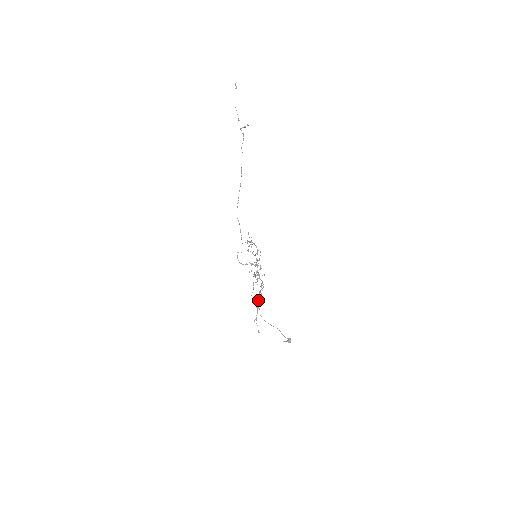
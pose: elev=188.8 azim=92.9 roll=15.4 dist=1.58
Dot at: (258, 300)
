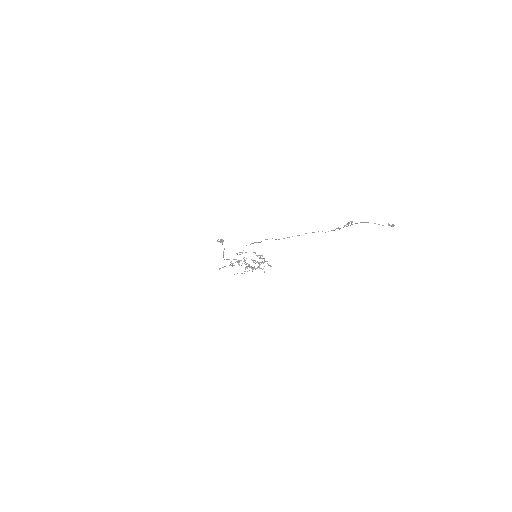
Dot at: occluded
